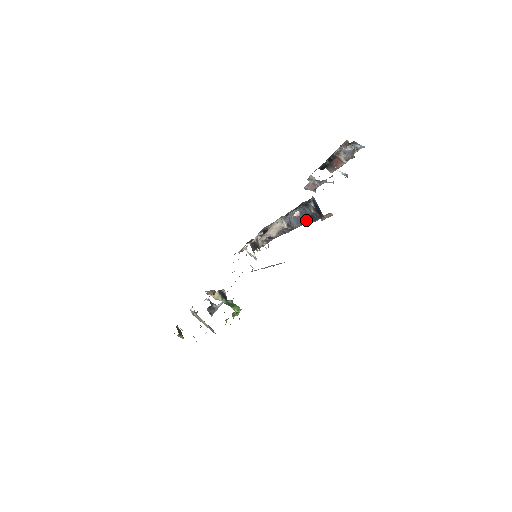
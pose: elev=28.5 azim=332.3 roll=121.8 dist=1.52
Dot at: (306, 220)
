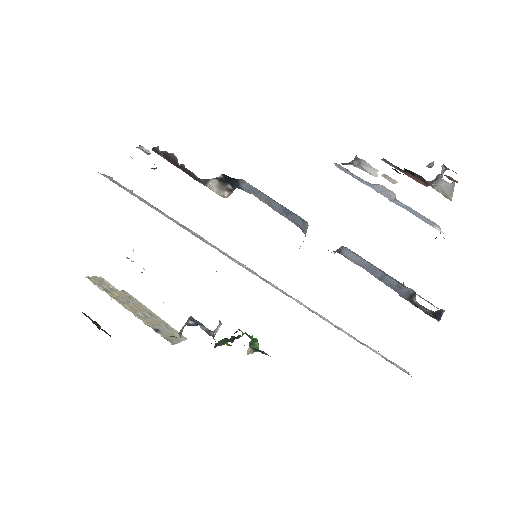
Dot at: (389, 285)
